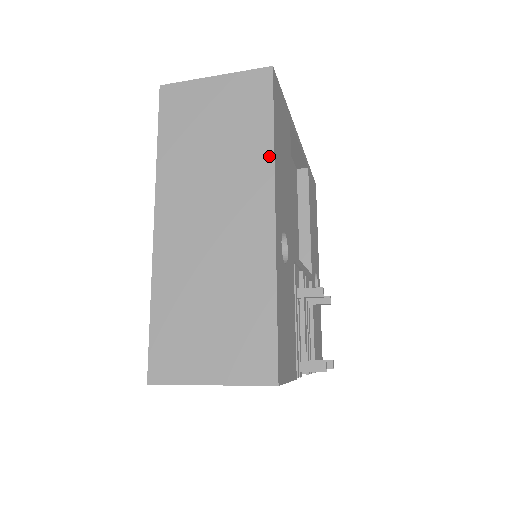
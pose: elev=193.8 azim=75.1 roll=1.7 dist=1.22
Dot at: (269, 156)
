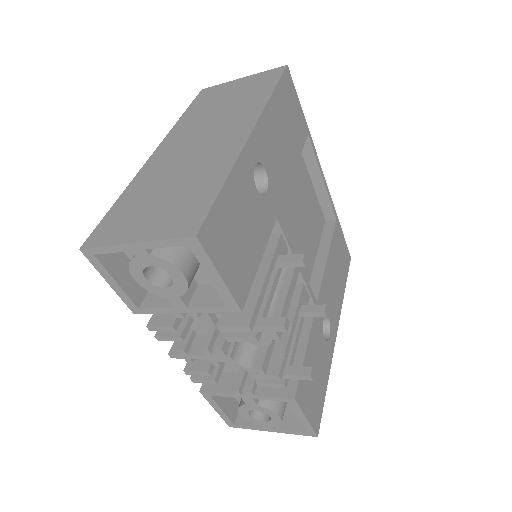
Dot at: (263, 103)
